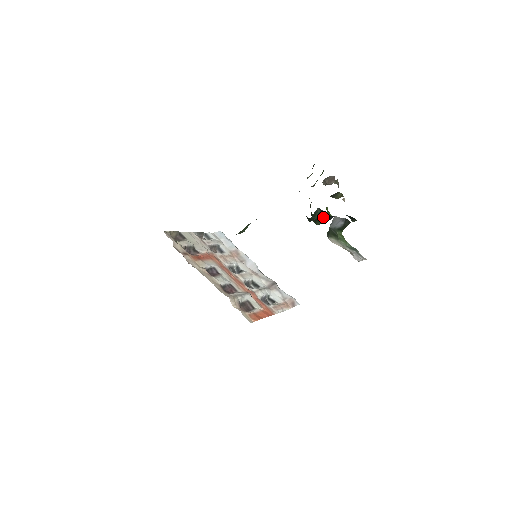
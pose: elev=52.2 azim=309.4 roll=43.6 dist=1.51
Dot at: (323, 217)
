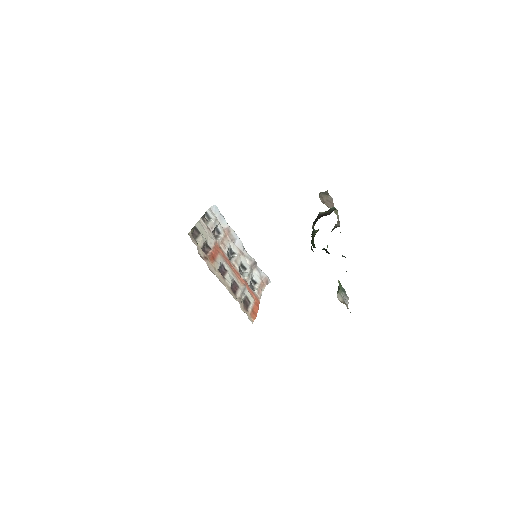
Dot at: (323, 249)
